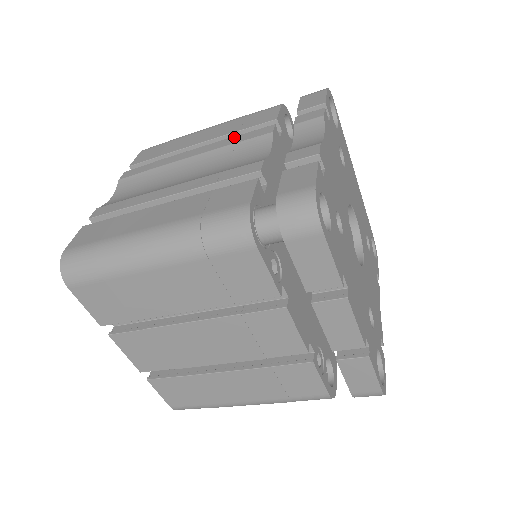
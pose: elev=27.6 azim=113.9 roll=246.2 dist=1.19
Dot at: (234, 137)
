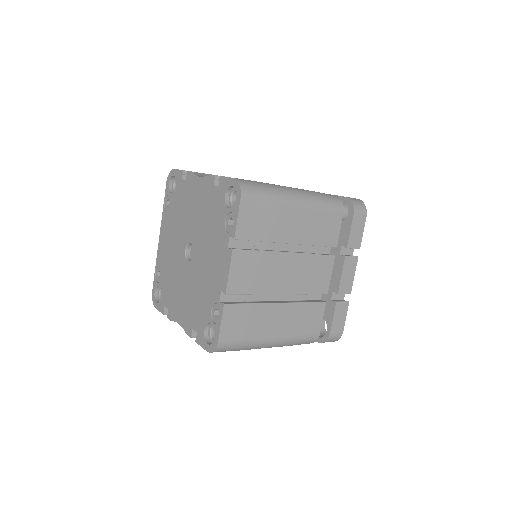
Dot at: occluded
